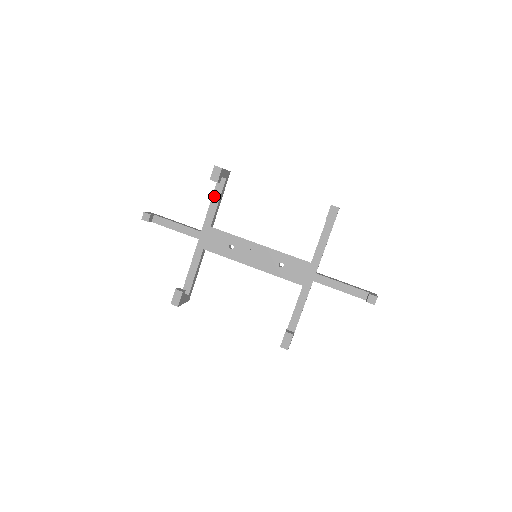
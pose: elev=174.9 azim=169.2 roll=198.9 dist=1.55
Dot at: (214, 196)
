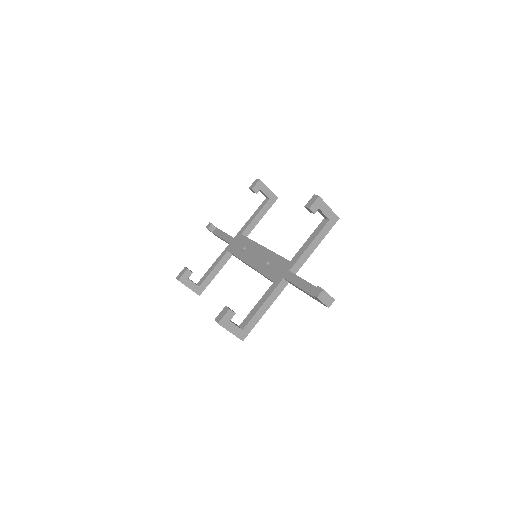
Dot at: (256, 212)
